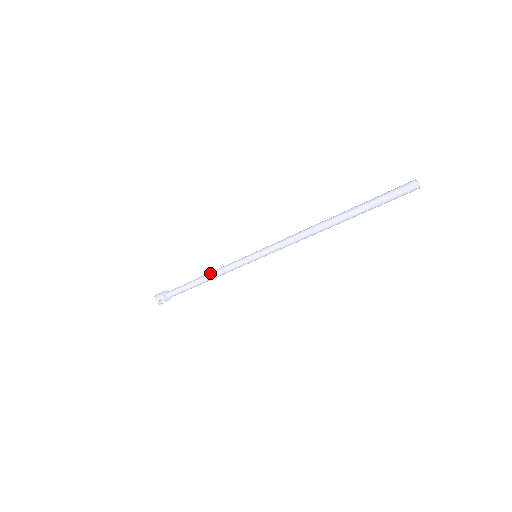
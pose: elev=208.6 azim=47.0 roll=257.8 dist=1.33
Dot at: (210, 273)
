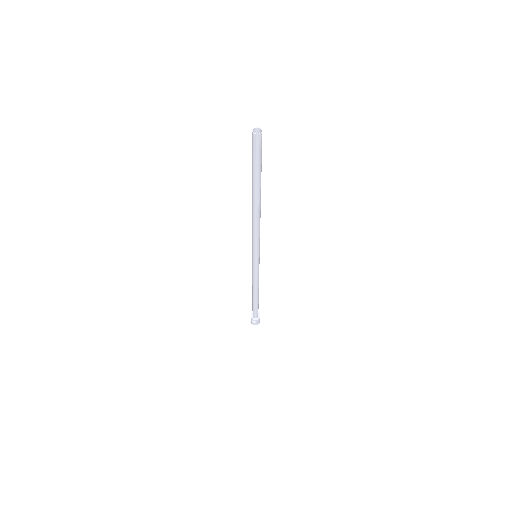
Dot at: (252, 285)
